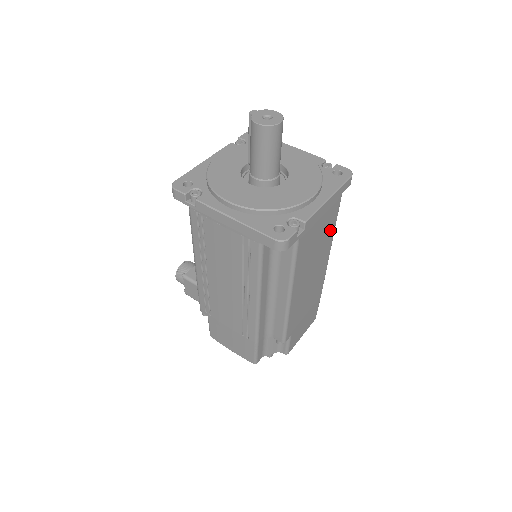
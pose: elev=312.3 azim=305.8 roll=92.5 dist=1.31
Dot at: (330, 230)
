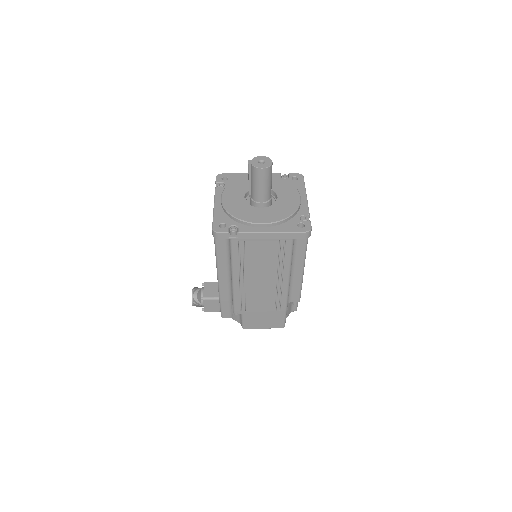
Dot at: occluded
